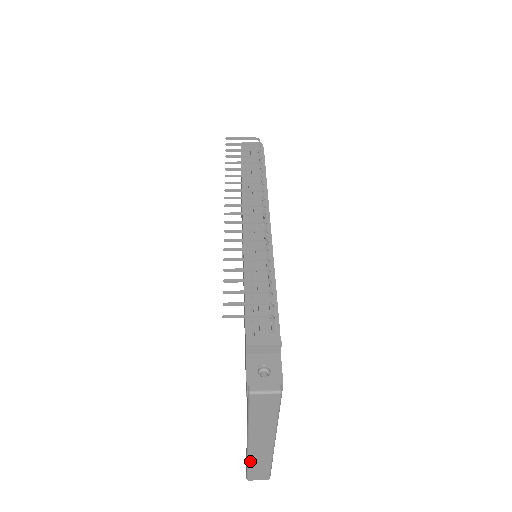
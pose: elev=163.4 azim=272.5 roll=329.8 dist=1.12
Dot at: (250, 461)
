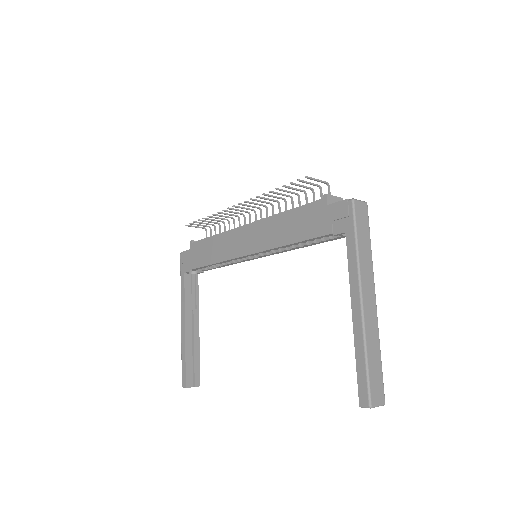
Dot at: (367, 342)
